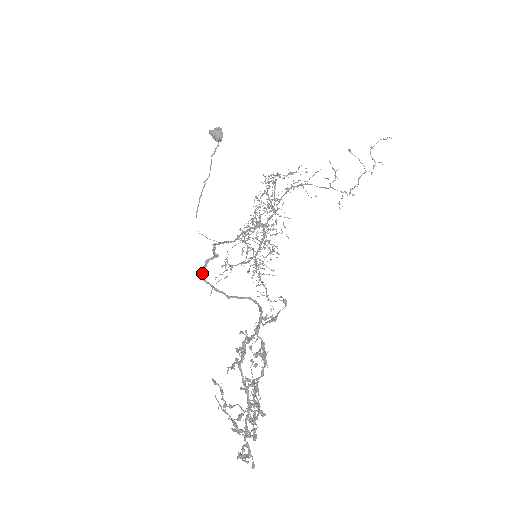
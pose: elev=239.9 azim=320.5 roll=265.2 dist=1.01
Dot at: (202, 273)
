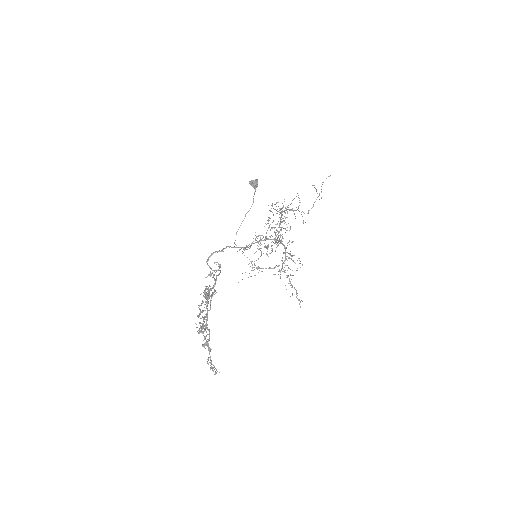
Dot at: (207, 259)
